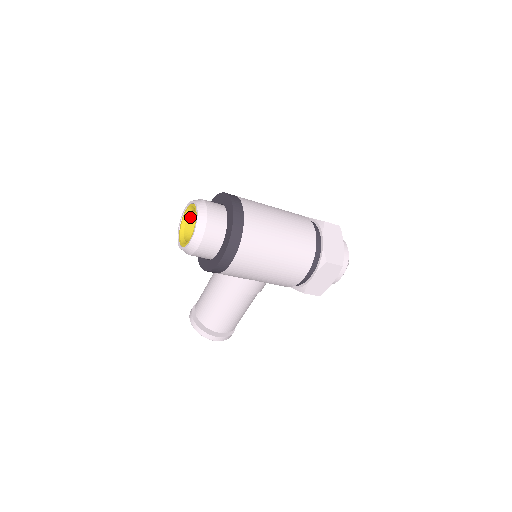
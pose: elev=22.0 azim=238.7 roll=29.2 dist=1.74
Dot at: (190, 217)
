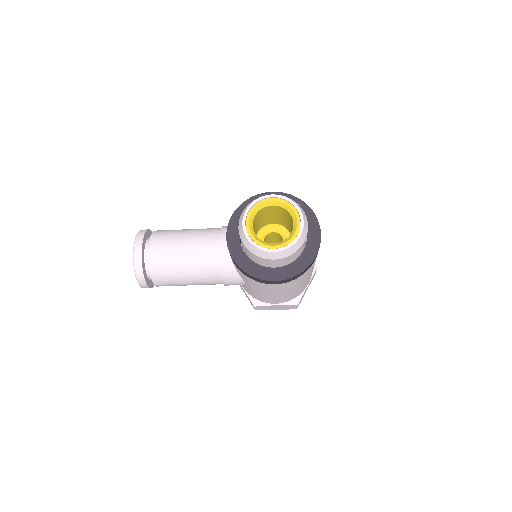
Dot at: (271, 206)
